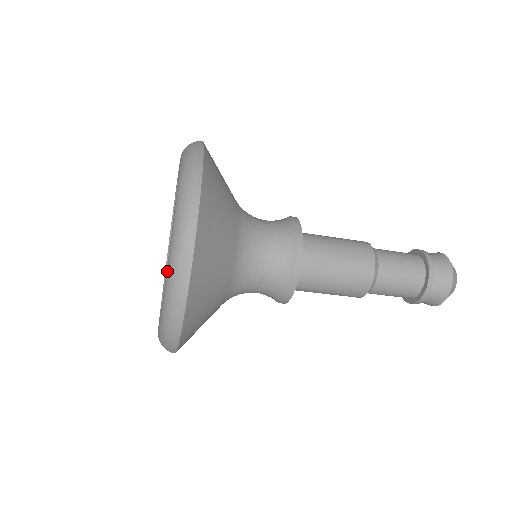
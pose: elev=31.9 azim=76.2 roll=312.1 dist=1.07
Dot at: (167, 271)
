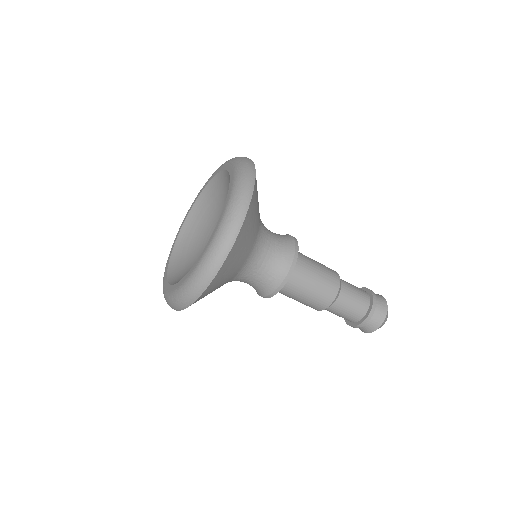
Dot at: (222, 221)
